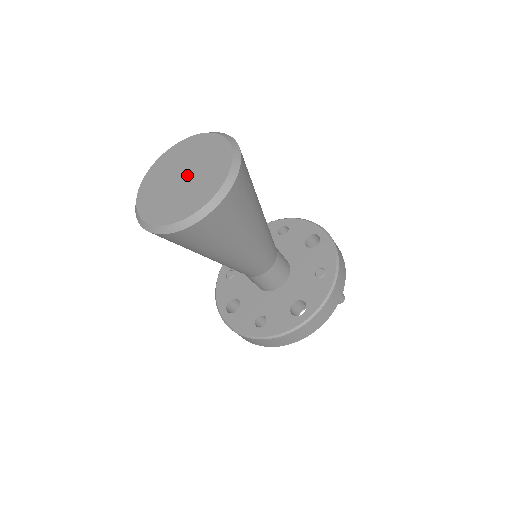
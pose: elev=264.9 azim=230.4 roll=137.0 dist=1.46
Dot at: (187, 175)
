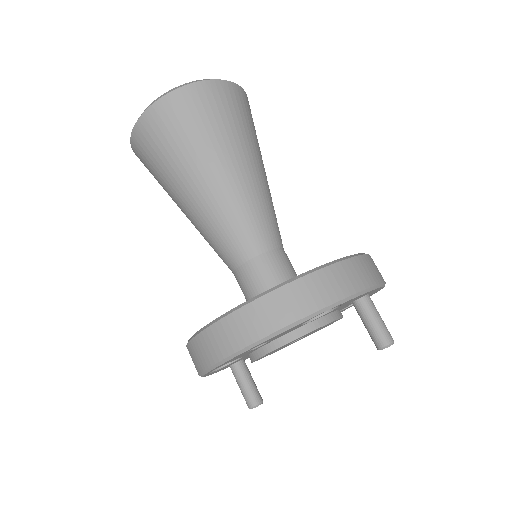
Dot at: occluded
